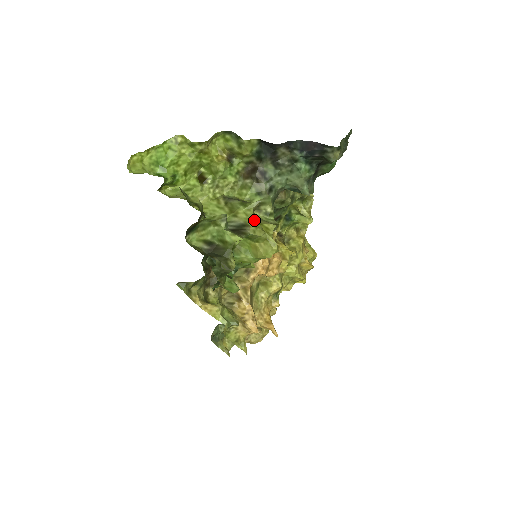
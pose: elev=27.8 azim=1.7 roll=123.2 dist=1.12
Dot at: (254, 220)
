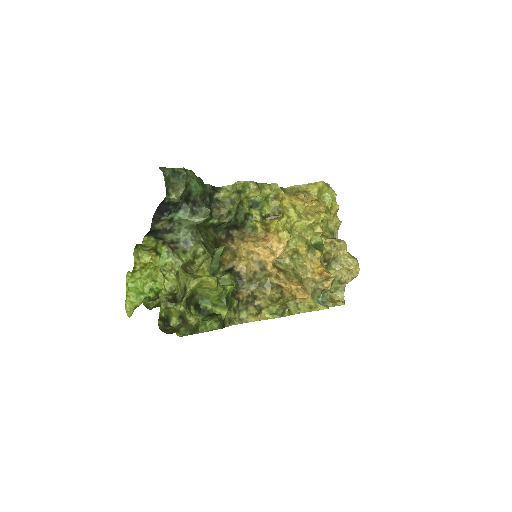
Dot at: (187, 278)
